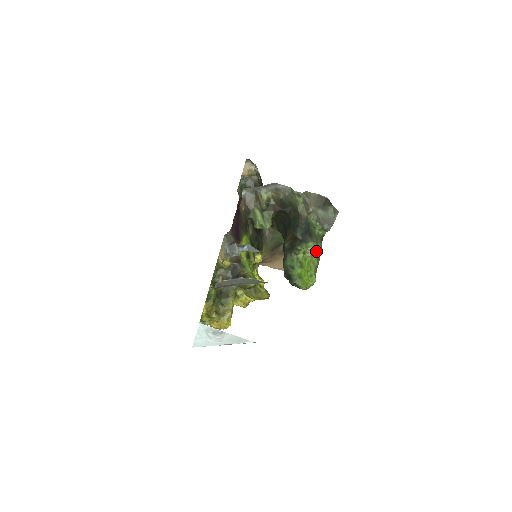
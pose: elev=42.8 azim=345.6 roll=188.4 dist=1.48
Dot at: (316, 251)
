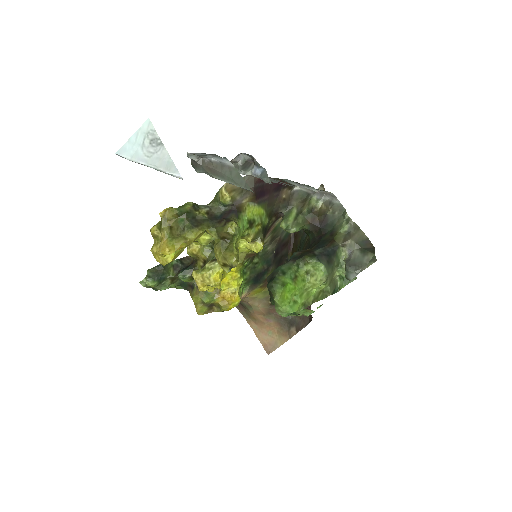
Dot at: (321, 283)
